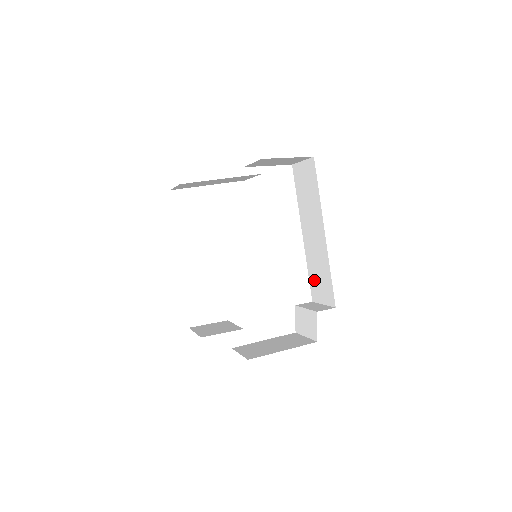
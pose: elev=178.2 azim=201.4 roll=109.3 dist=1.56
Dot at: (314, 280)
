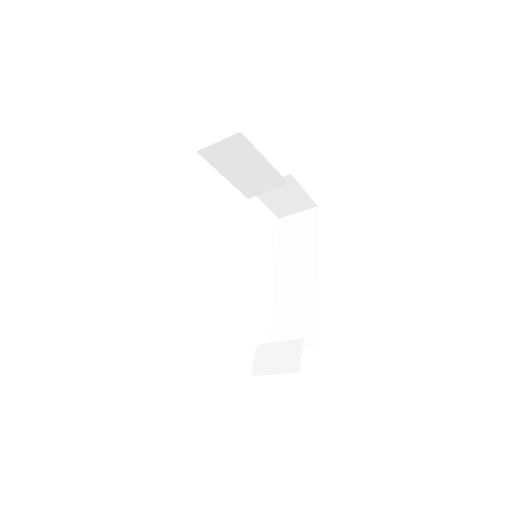
Dot at: (281, 325)
